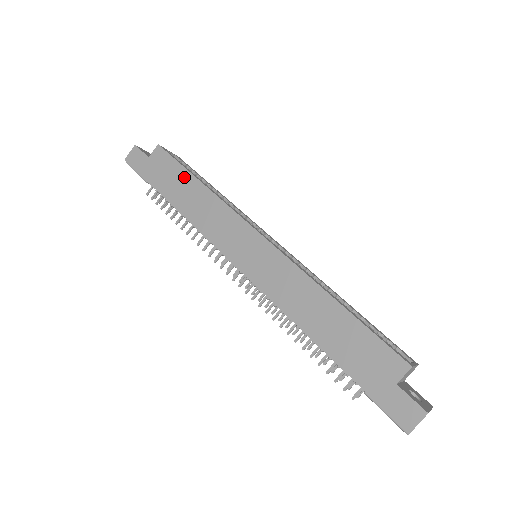
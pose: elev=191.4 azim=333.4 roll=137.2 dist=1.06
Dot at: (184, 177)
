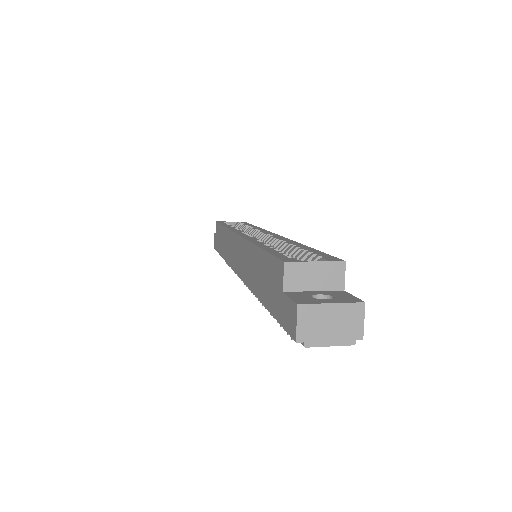
Dot at: (221, 231)
